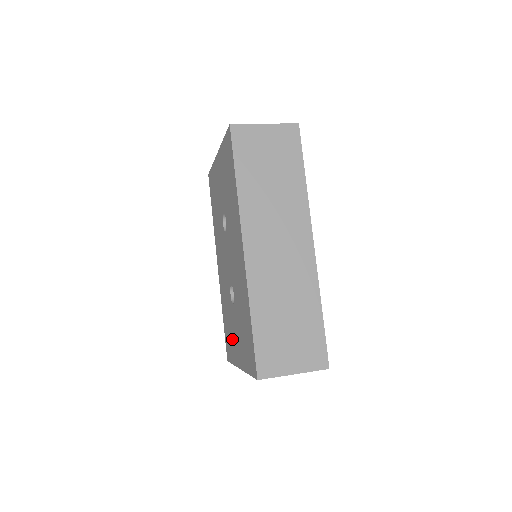
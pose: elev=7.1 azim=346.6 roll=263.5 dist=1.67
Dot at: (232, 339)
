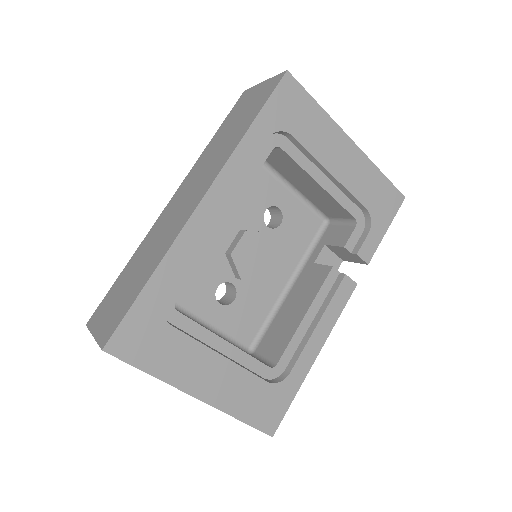
Dot at: occluded
